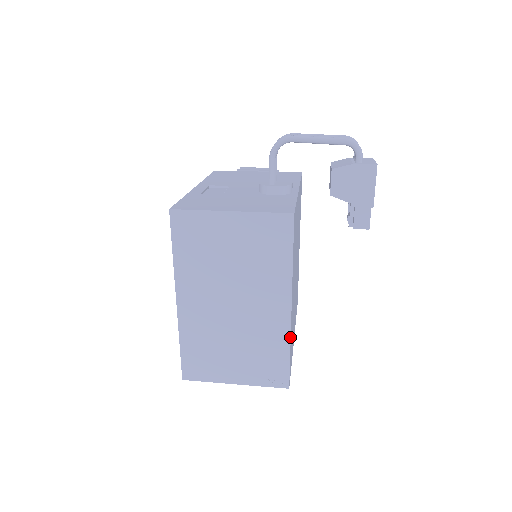
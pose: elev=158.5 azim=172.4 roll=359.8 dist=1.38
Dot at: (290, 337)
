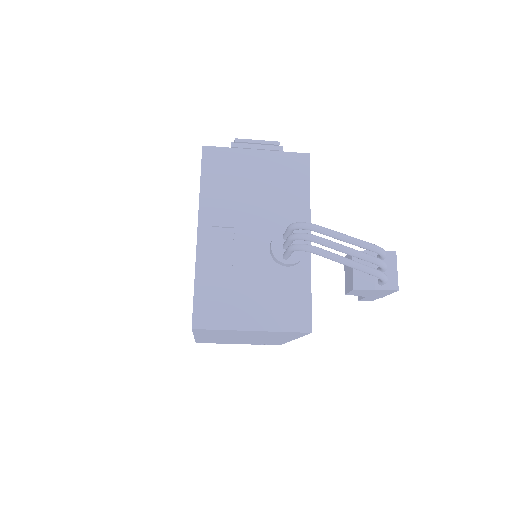
Dot at: occluded
